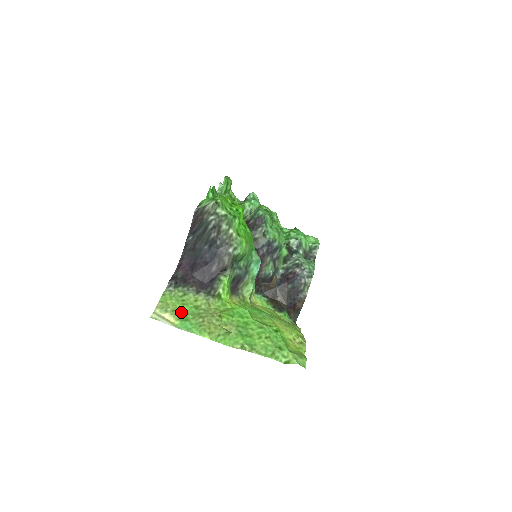
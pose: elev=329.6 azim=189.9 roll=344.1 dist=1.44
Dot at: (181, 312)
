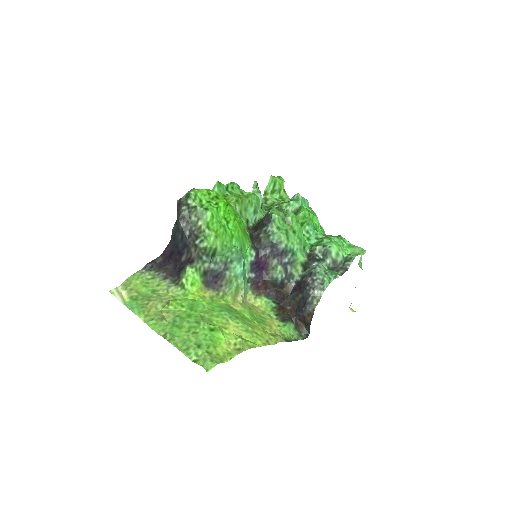
Dot at: (136, 292)
